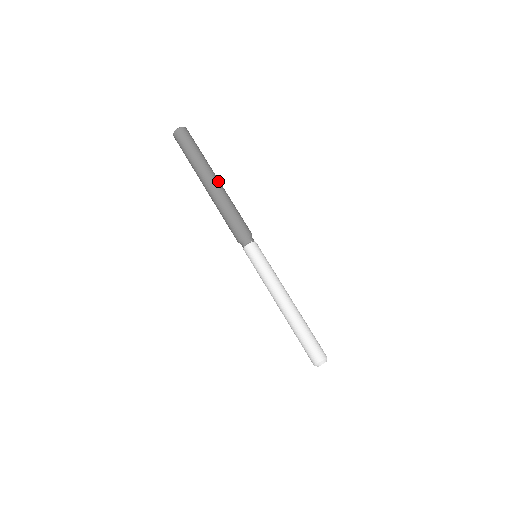
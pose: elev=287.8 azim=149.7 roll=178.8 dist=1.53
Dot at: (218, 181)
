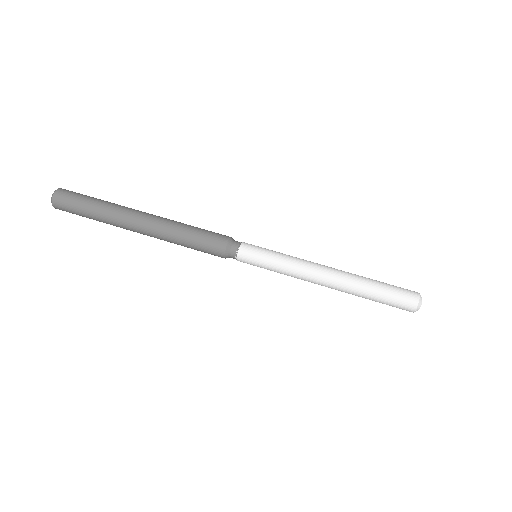
Dot at: (143, 219)
